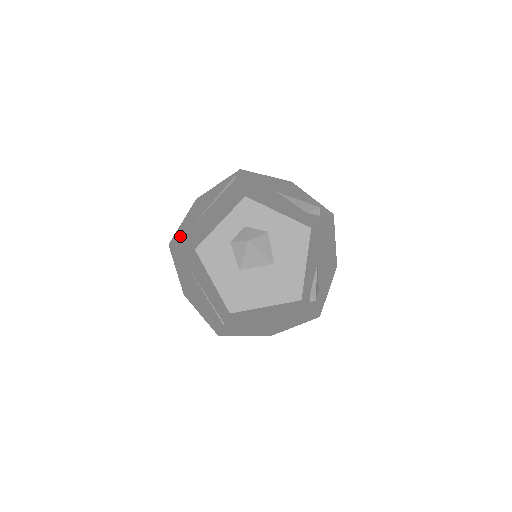
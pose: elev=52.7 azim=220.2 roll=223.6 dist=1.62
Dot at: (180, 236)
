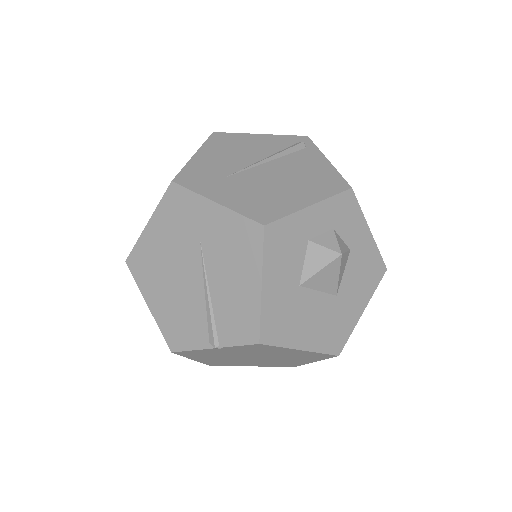
Dot at: (203, 180)
